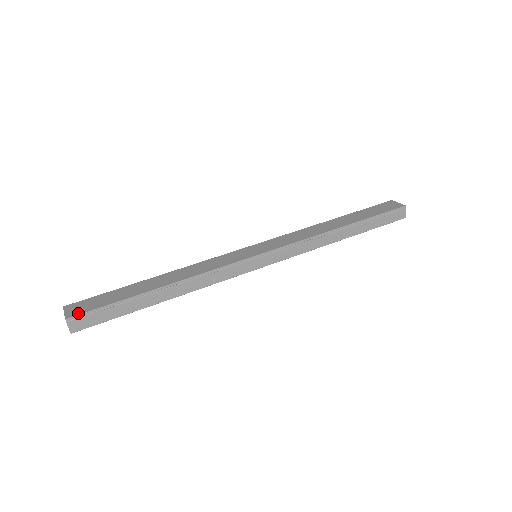
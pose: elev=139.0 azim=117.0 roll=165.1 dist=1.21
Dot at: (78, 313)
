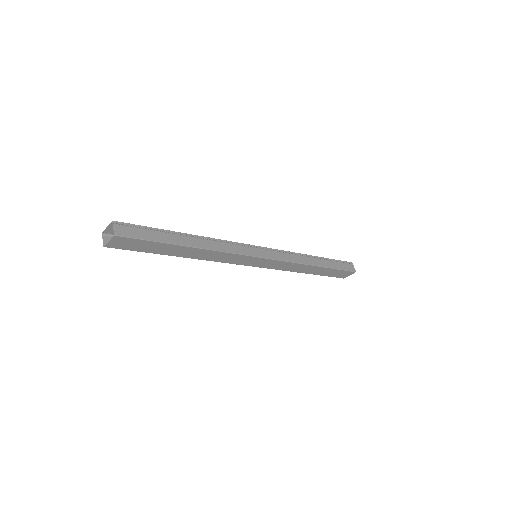
Dot at: (123, 223)
